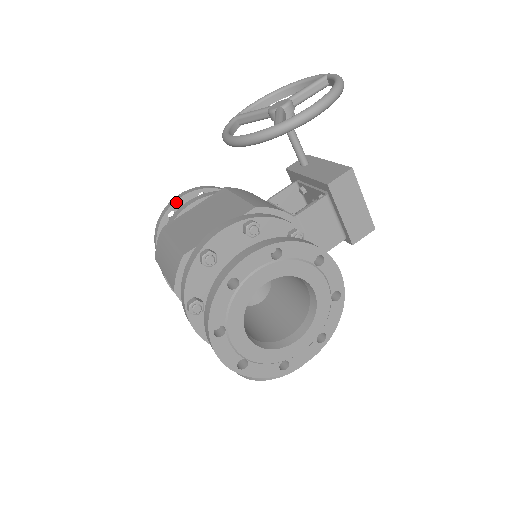
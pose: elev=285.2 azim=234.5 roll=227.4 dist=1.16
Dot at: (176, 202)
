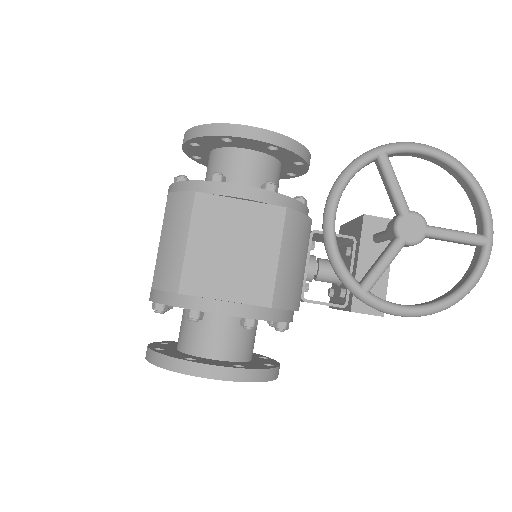
Dot at: (241, 138)
